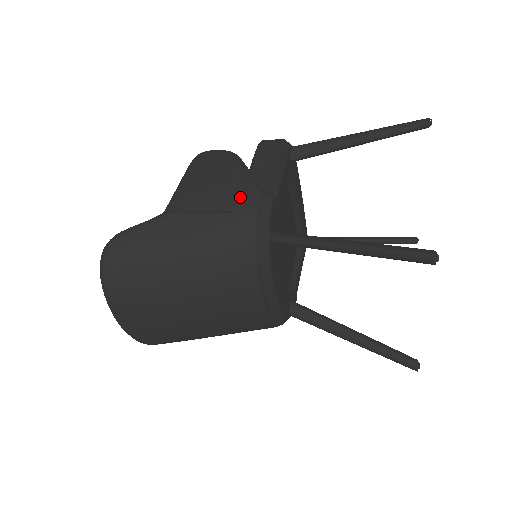
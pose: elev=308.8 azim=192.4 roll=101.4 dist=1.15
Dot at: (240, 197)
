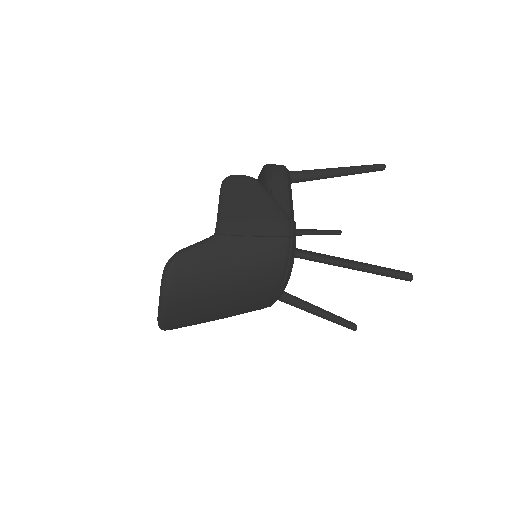
Dot at: (276, 224)
